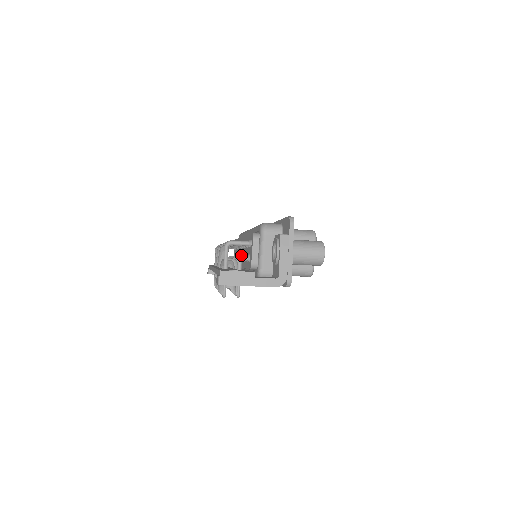
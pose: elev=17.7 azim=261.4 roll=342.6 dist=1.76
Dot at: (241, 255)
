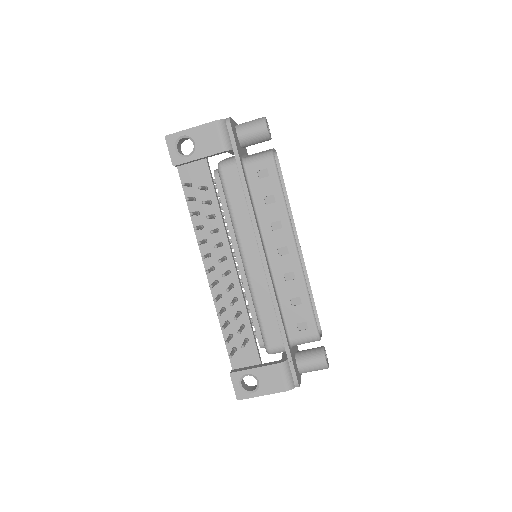
Dot at: occluded
